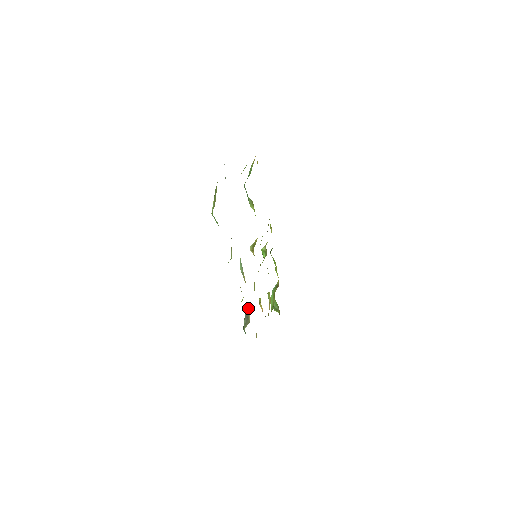
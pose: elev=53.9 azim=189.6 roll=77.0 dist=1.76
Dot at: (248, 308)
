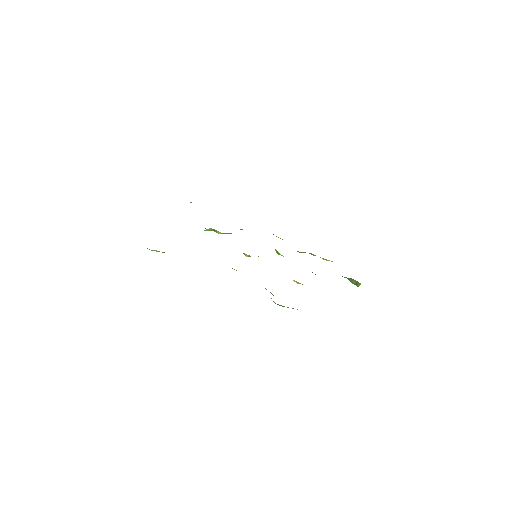
Dot at: occluded
